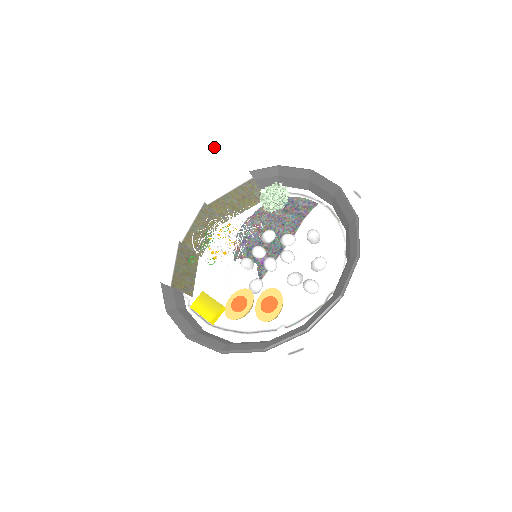
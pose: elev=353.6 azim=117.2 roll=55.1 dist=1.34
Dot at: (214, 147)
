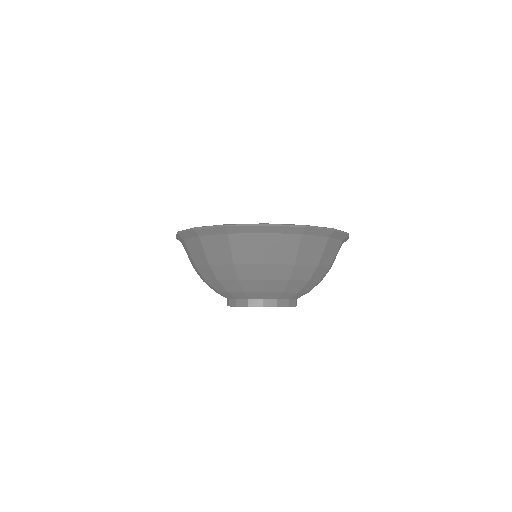
Dot at: (228, 206)
